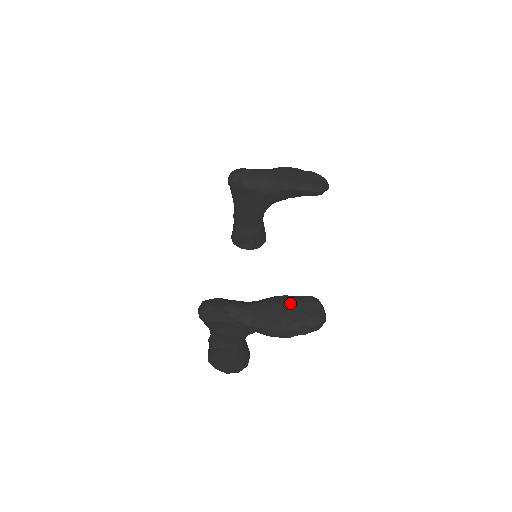
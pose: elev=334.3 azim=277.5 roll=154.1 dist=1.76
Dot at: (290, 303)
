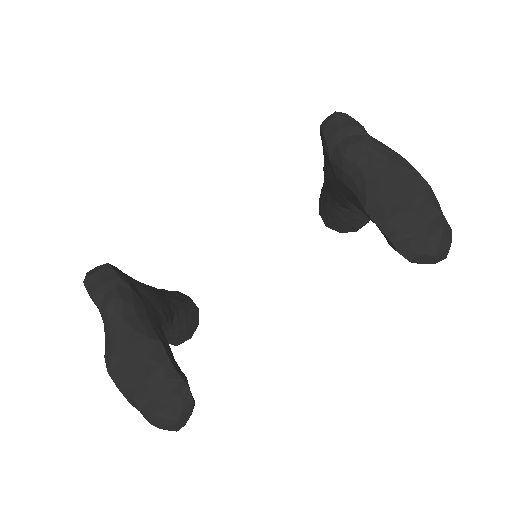
Dot at: (155, 370)
